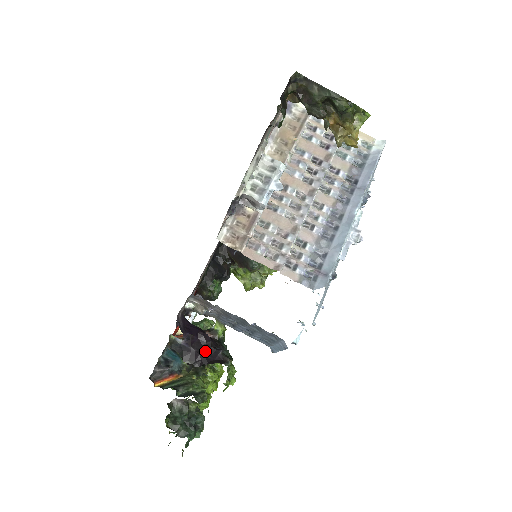
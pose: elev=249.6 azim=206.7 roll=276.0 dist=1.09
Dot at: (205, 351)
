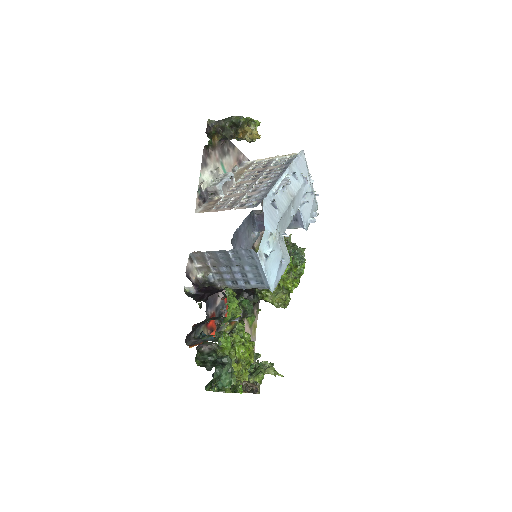
Dot at: (211, 292)
